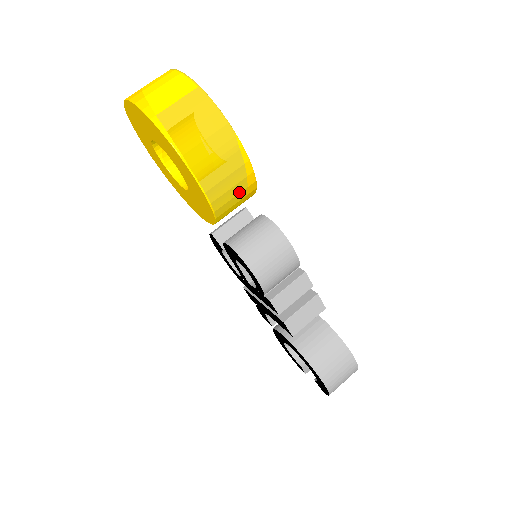
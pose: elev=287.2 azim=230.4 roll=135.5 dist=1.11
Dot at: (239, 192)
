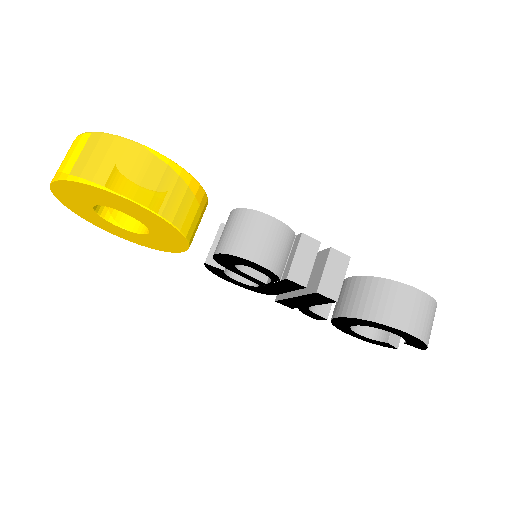
Dot at: (183, 194)
